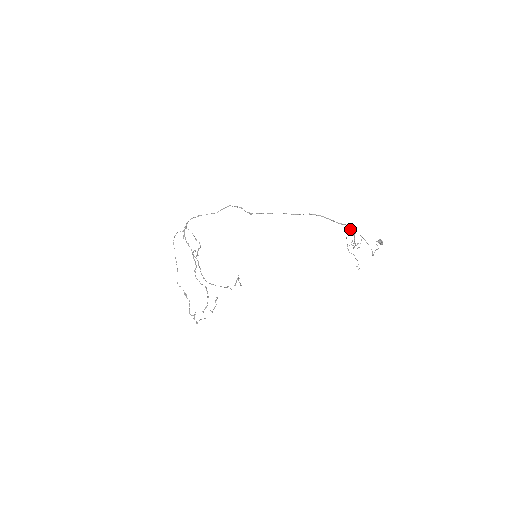
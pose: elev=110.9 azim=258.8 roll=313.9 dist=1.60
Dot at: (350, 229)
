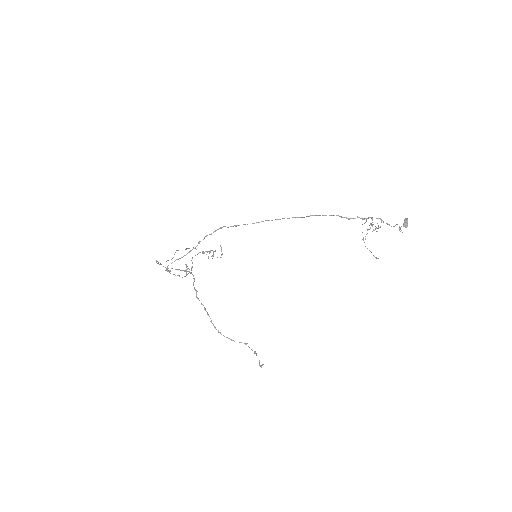
Dot at: (366, 219)
